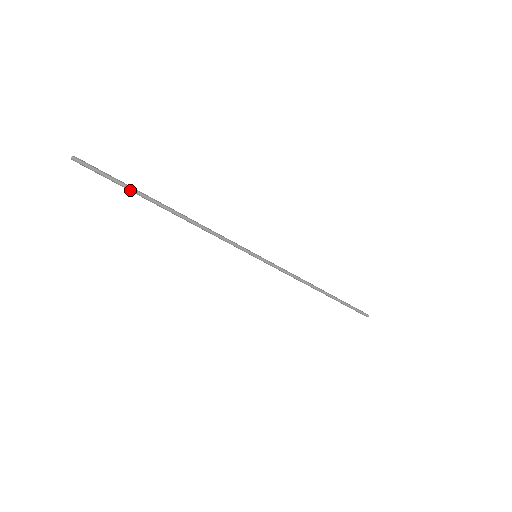
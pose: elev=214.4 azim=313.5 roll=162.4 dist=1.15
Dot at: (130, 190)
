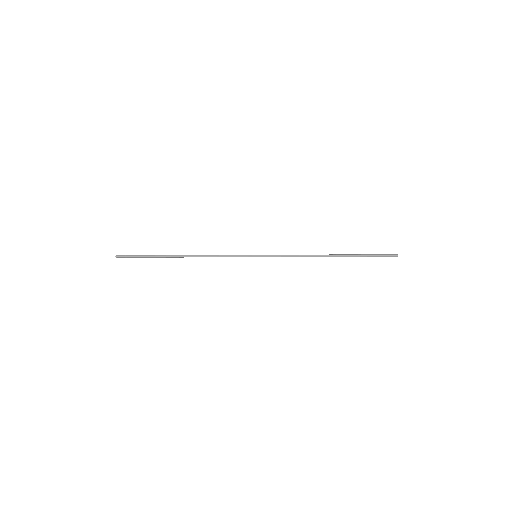
Dot at: (152, 257)
